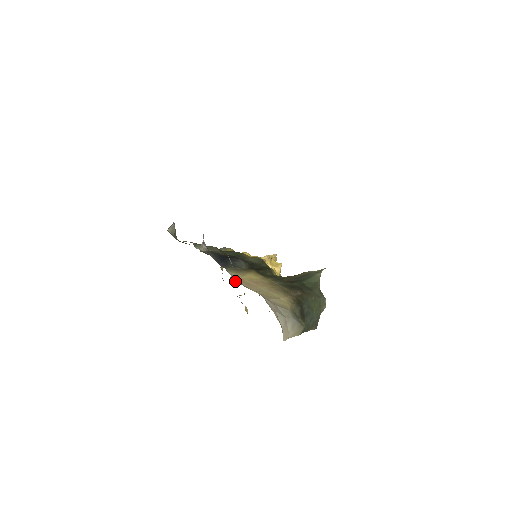
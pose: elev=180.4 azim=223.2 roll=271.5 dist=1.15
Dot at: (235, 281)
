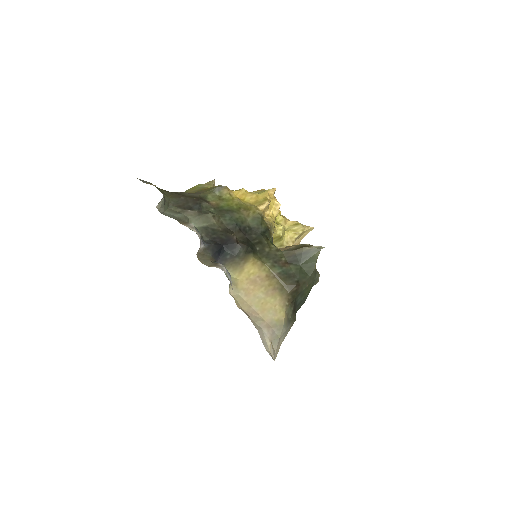
Dot at: (234, 293)
